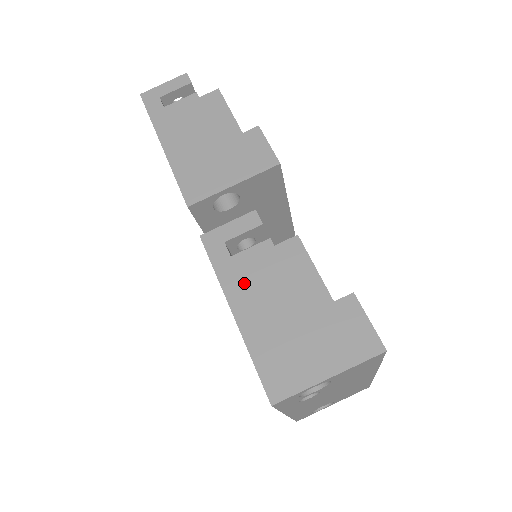
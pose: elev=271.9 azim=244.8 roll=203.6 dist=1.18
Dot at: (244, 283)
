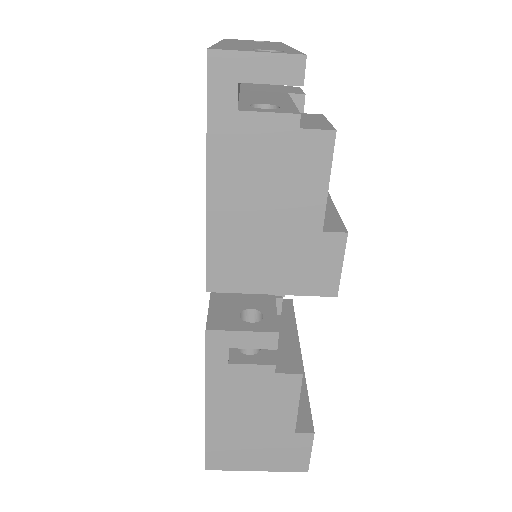
Dot at: (228, 390)
